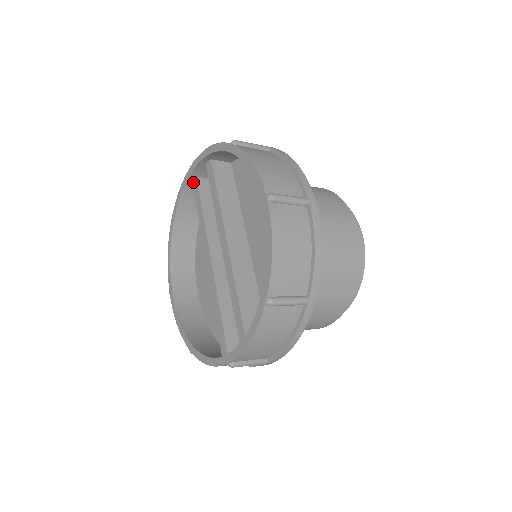
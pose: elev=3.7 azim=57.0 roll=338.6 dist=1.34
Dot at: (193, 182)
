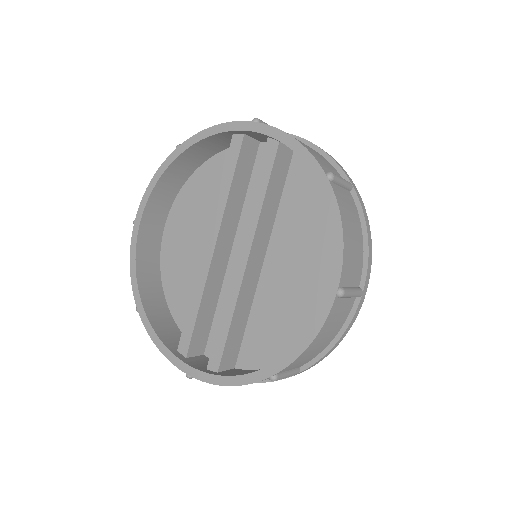
Dot at: (236, 134)
